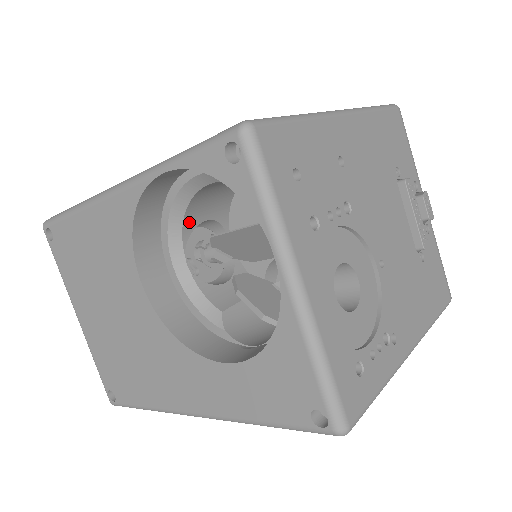
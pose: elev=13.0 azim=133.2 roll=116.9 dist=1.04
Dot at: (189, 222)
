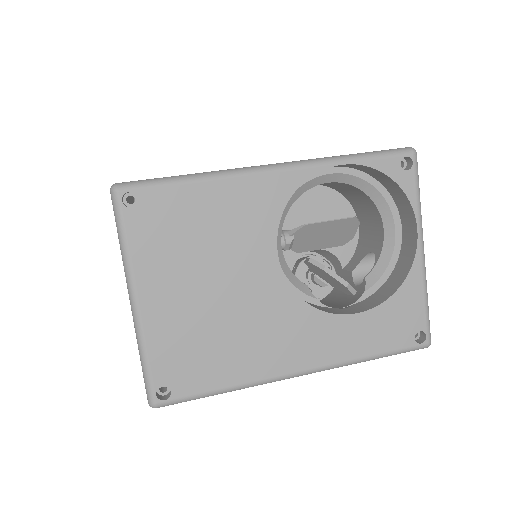
Dot at: occluded
